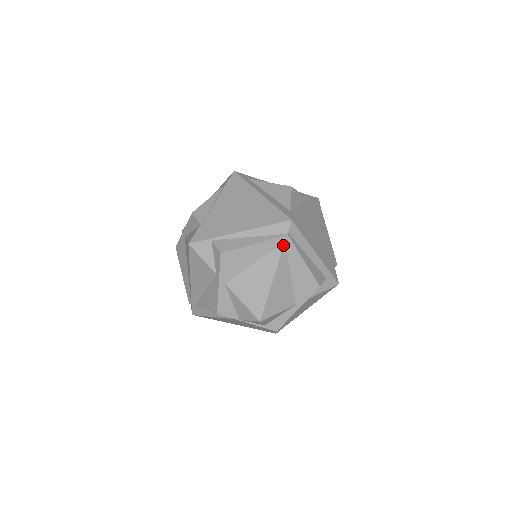
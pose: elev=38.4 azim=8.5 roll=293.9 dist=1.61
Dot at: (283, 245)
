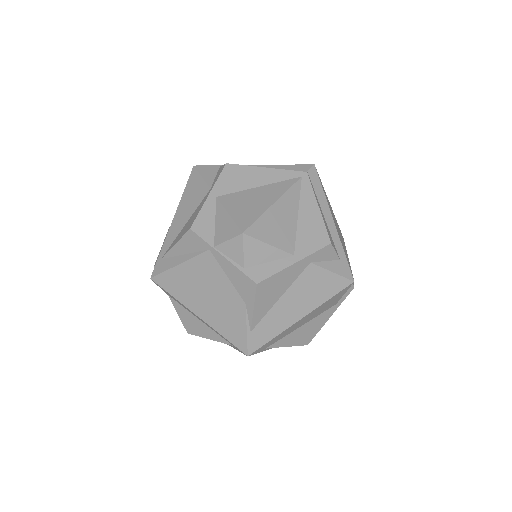
Dot at: (298, 179)
